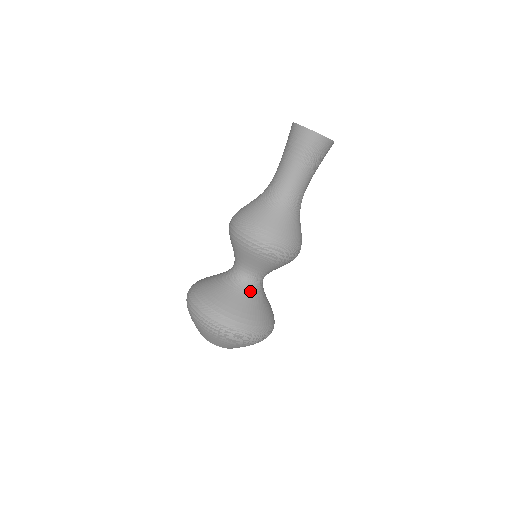
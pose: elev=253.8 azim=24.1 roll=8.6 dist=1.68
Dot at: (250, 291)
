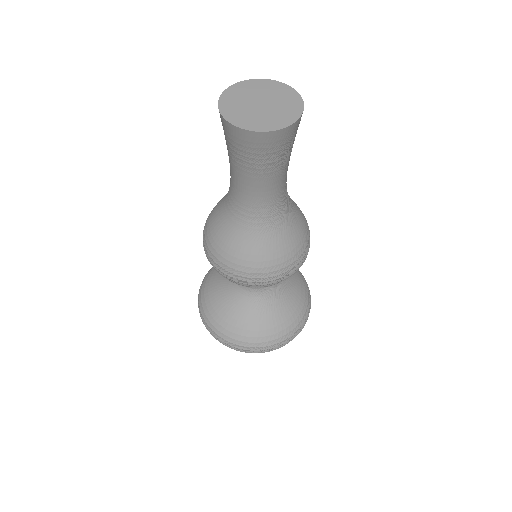
Dot at: (247, 300)
